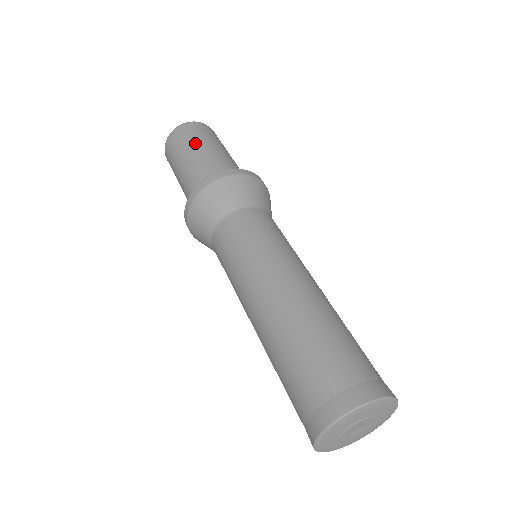
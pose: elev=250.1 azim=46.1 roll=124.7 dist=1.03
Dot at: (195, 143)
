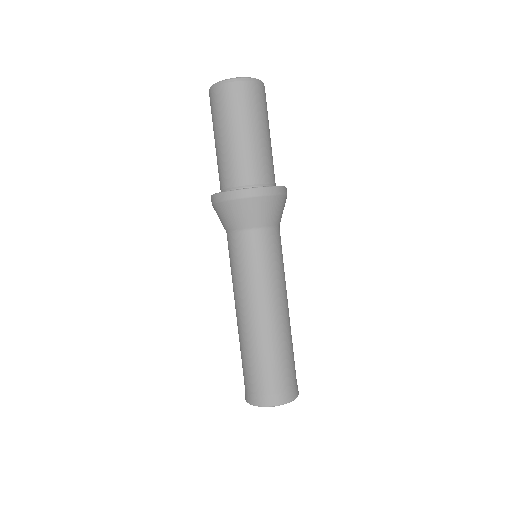
Dot at: (252, 120)
